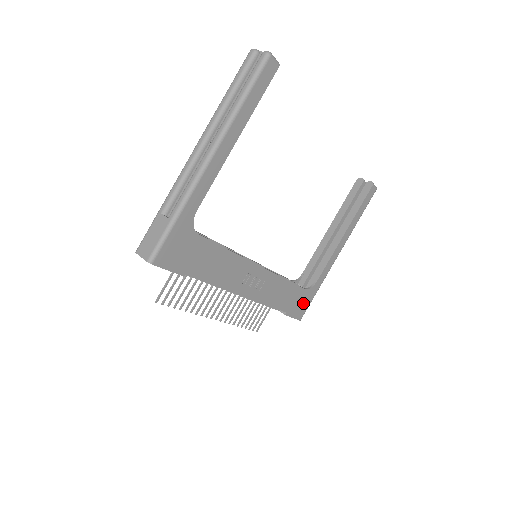
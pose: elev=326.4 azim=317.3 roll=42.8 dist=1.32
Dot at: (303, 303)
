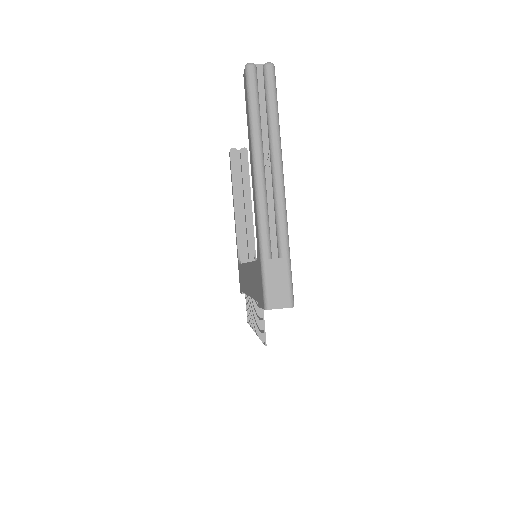
Dot at: occluded
